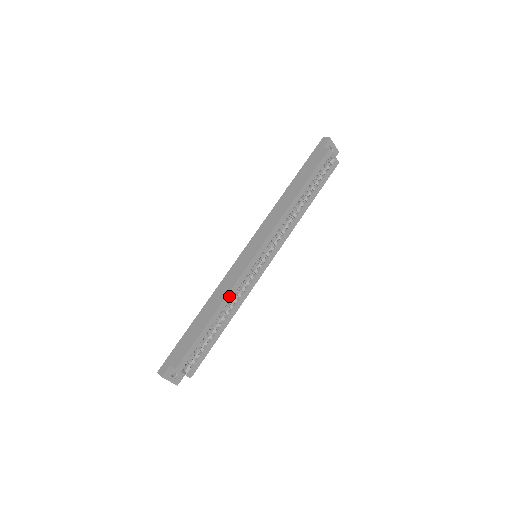
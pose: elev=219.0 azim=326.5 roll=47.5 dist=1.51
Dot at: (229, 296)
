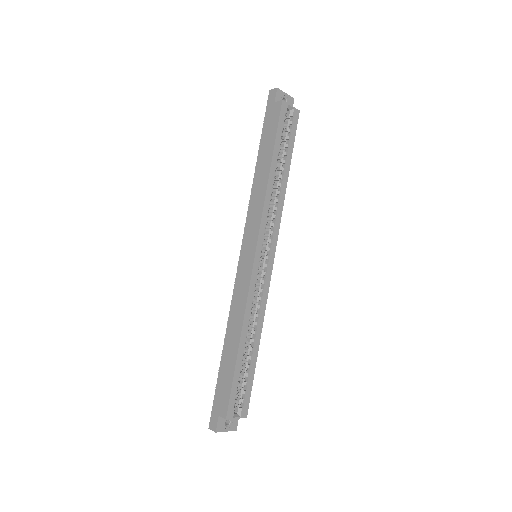
Dot at: (247, 314)
